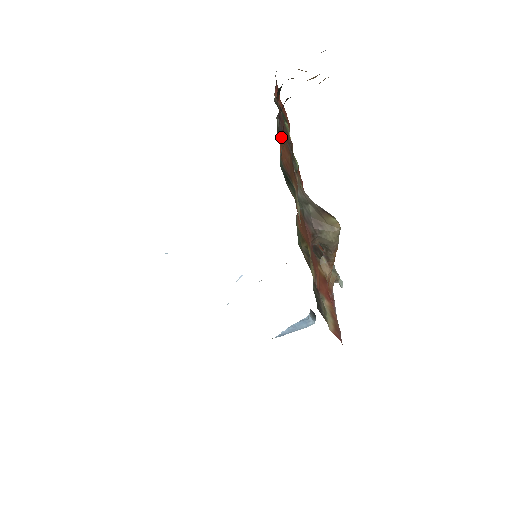
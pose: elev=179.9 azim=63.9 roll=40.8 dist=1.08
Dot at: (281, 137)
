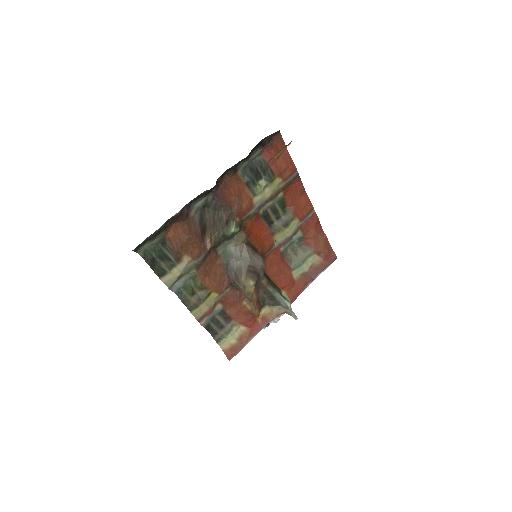
Dot at: (177, 224)
